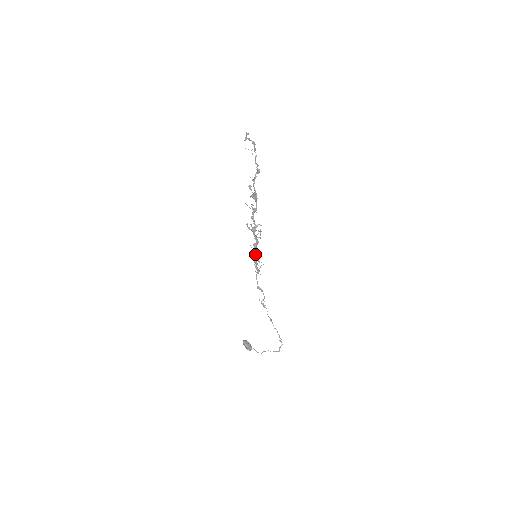
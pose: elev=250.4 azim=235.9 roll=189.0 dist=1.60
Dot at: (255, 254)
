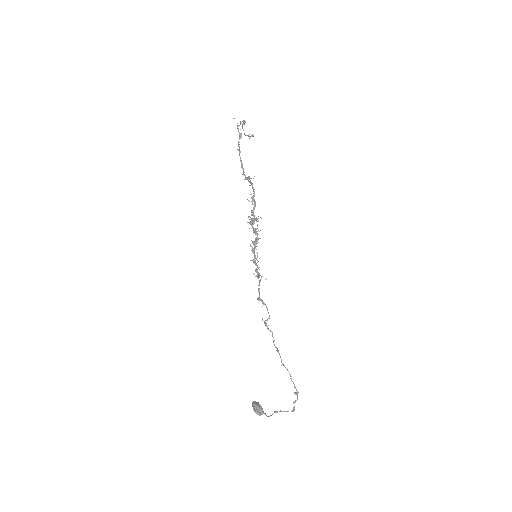
Dot at: (252, 249)
